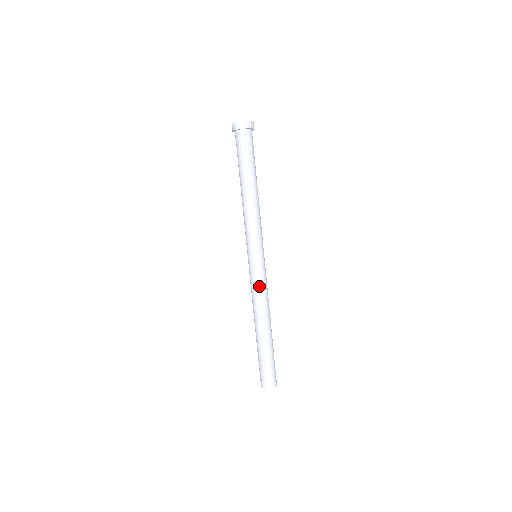
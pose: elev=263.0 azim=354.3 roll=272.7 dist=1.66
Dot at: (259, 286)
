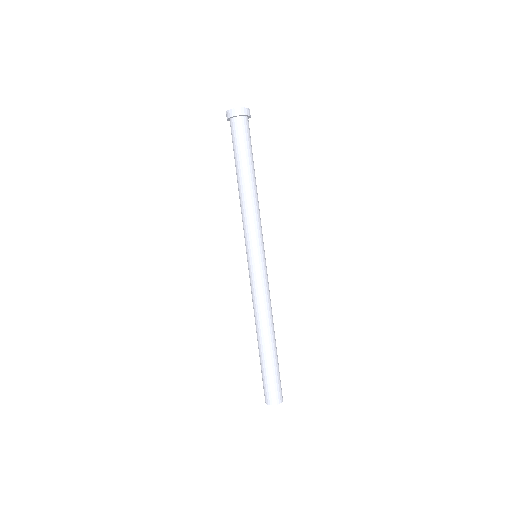
Dot at: (260, 289)
